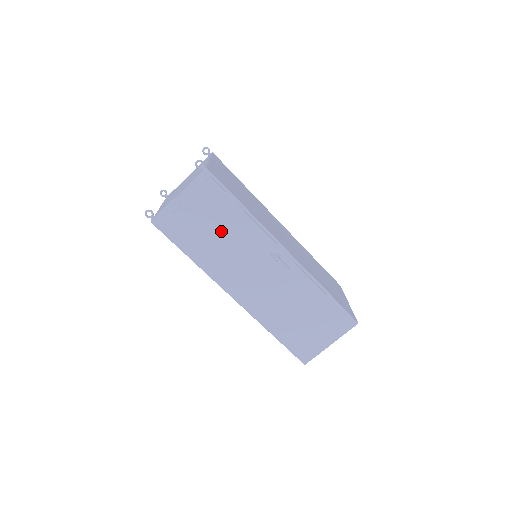
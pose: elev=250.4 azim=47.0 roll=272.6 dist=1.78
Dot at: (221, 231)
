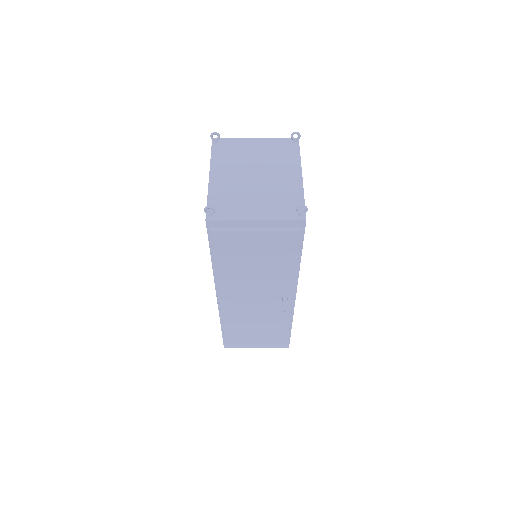
Dot at: (263, 264)
